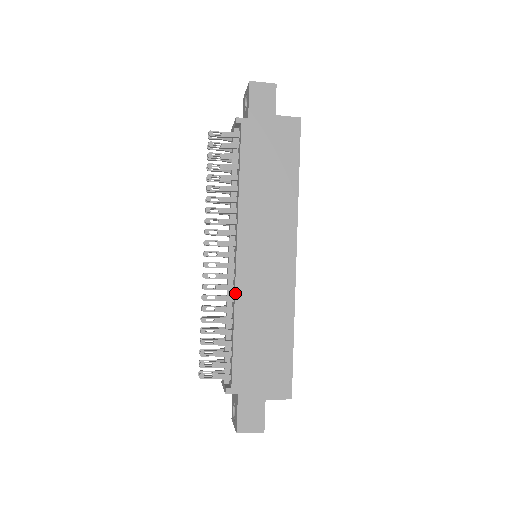
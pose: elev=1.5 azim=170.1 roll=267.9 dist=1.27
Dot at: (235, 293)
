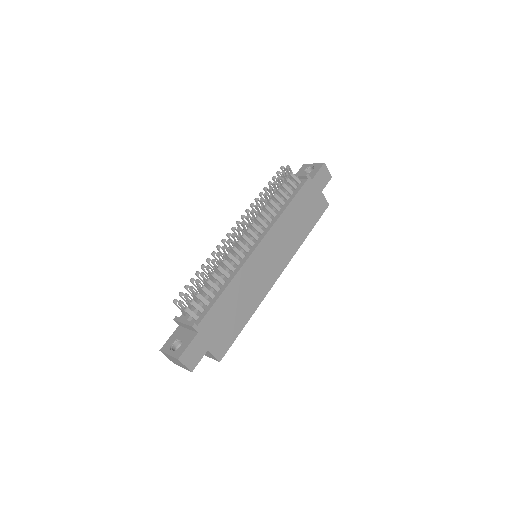
Dot at: (242, 267)
